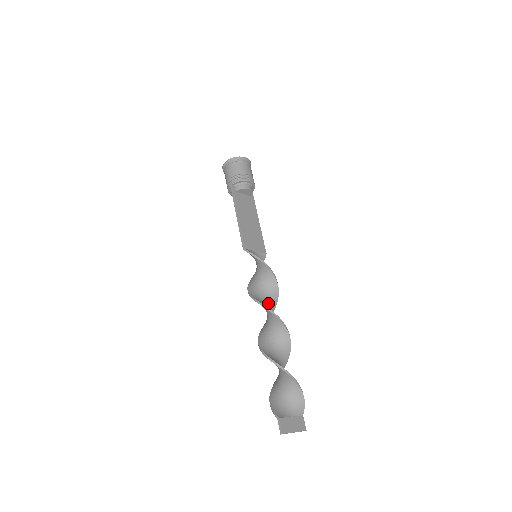
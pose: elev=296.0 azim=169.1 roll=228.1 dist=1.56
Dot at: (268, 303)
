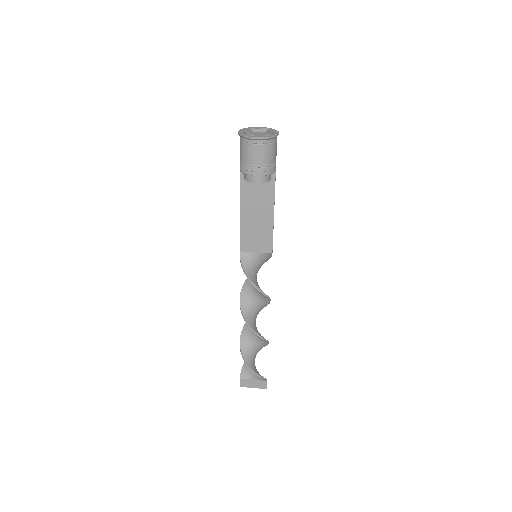
Dot at: (257, 302)
